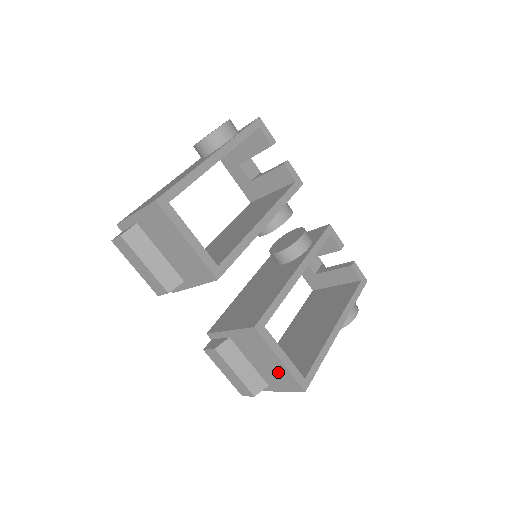
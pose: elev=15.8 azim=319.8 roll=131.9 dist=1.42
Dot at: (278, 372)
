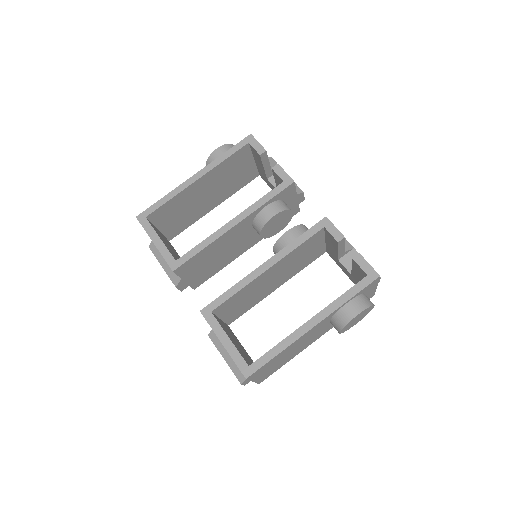
Dot at: occluded
